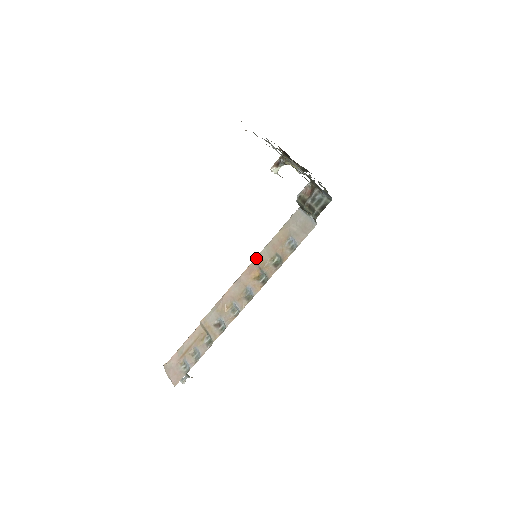
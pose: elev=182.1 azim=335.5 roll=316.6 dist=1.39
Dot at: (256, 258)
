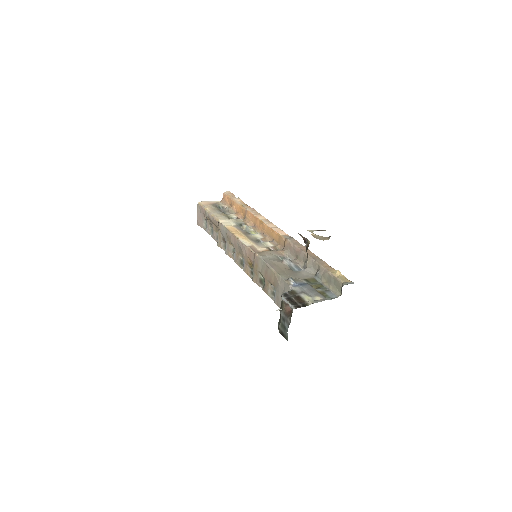
Dot at: (256, 256)
